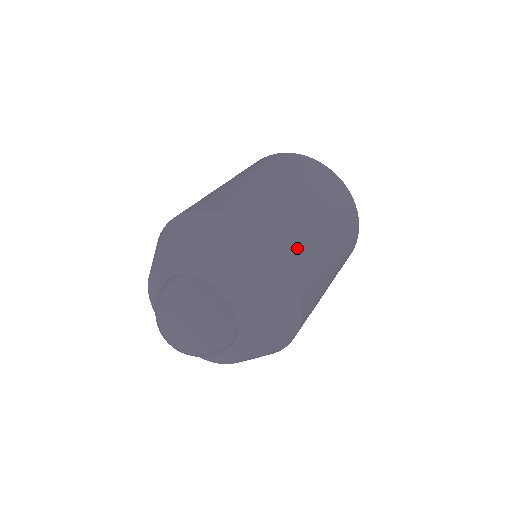
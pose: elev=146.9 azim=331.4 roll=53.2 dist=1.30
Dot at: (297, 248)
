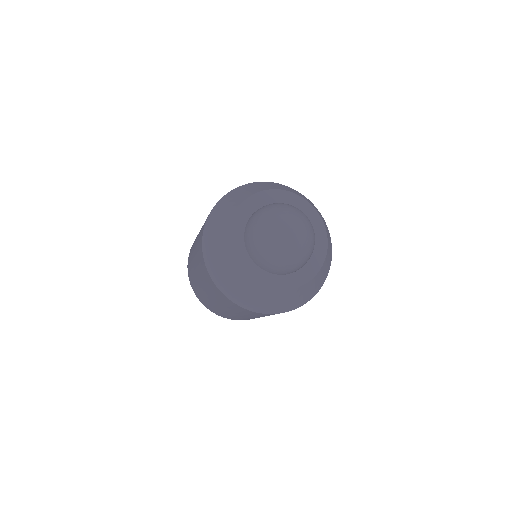
Dot at: occluded
